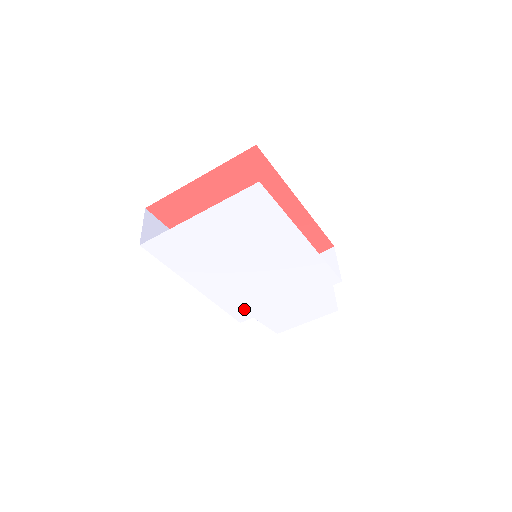
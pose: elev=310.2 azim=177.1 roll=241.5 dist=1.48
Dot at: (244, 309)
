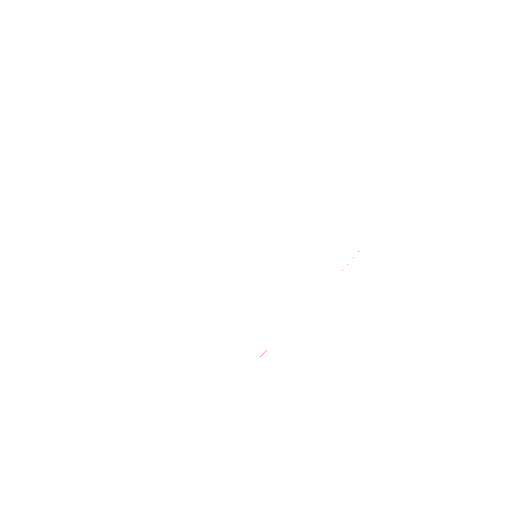
Dot at: (251, 331)
